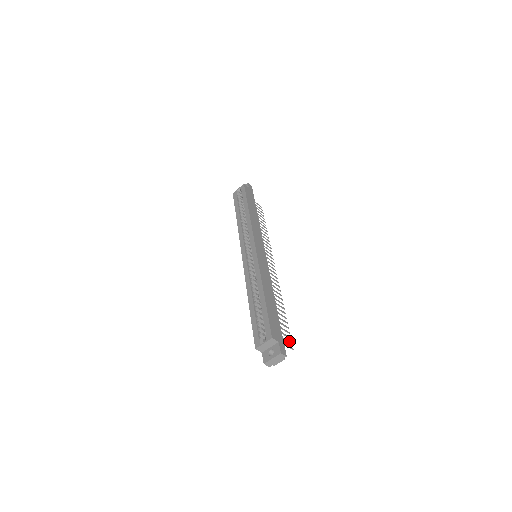
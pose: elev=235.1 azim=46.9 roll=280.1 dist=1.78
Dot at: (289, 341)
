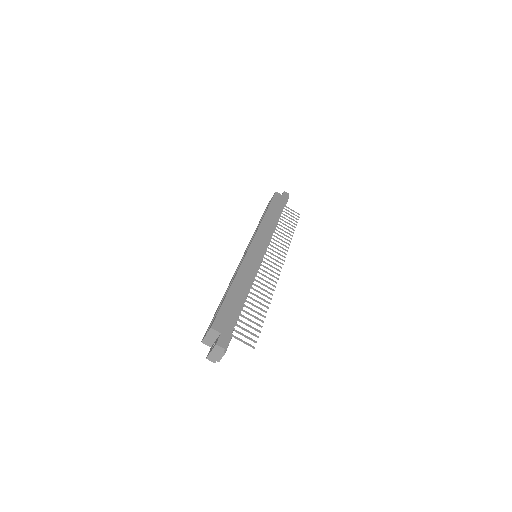
Dot at: (252, 339)
